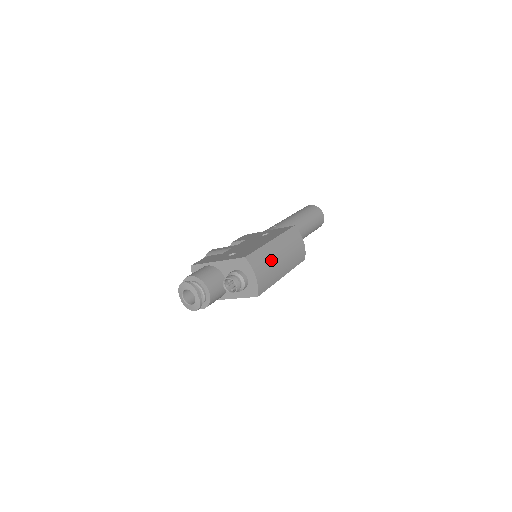
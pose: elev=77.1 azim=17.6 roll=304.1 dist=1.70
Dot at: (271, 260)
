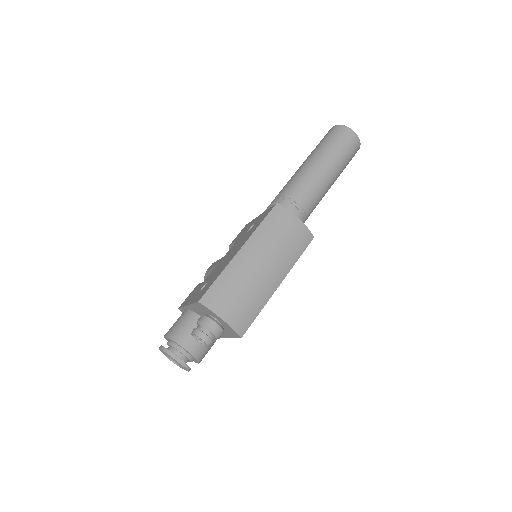
Dot at: (243, 281)
